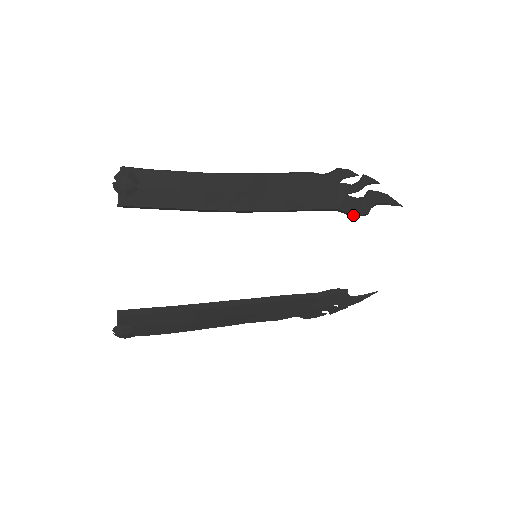
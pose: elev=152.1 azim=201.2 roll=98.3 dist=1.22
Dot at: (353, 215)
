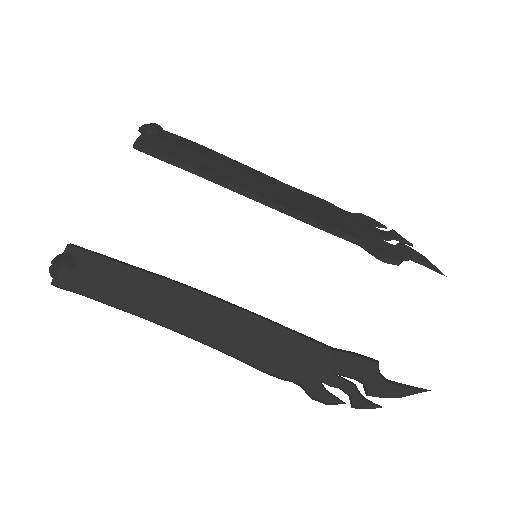
Dot at: (381, 258)
